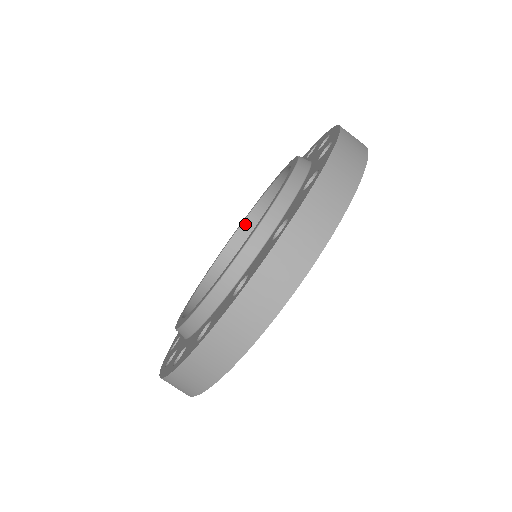
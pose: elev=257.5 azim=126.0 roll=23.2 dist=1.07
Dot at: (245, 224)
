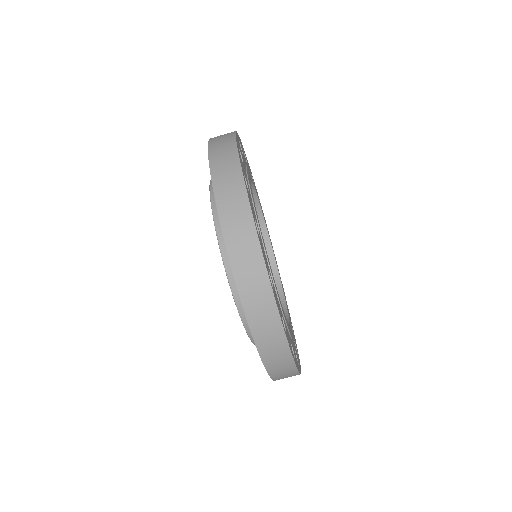
Dot at: occluded
